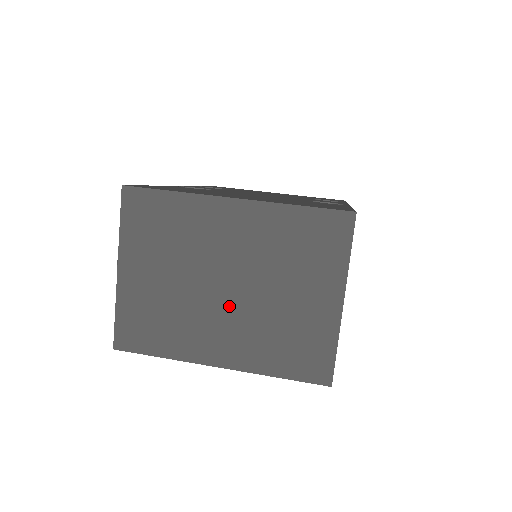
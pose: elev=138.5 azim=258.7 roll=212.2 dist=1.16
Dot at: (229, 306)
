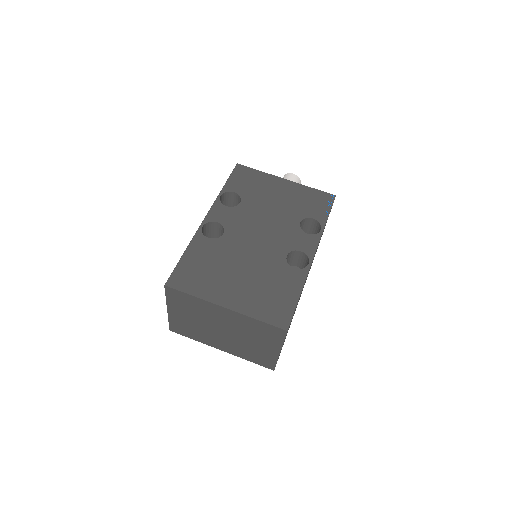
Dot at: (225, 337)
